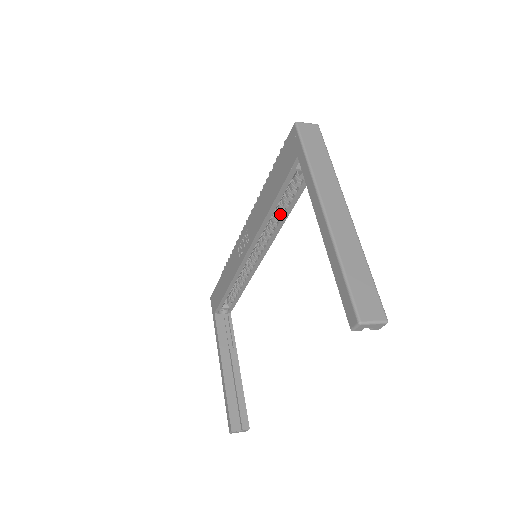
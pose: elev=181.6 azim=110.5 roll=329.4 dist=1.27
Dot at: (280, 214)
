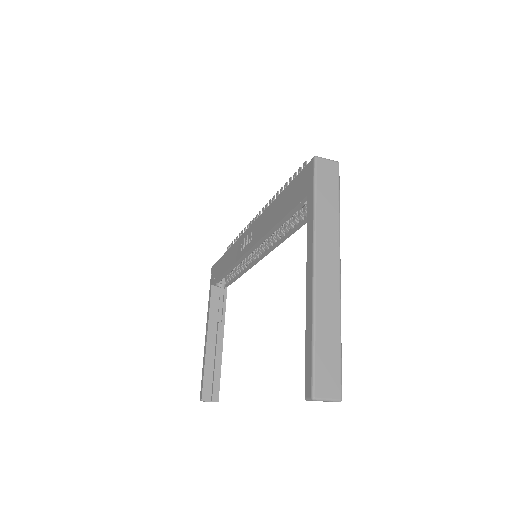
Dot at: (285, 230)
